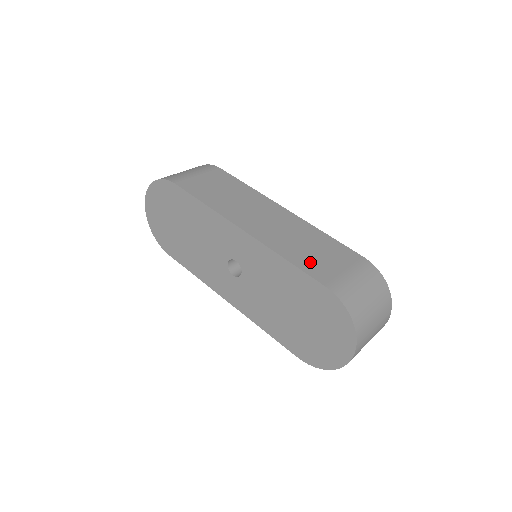
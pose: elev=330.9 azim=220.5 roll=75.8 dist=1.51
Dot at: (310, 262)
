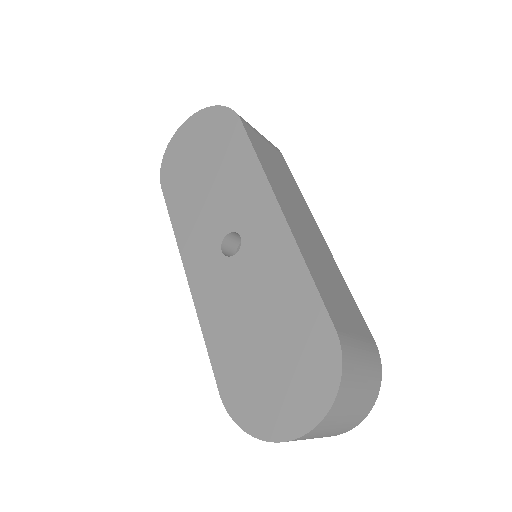
Dot at: (329, 295)
